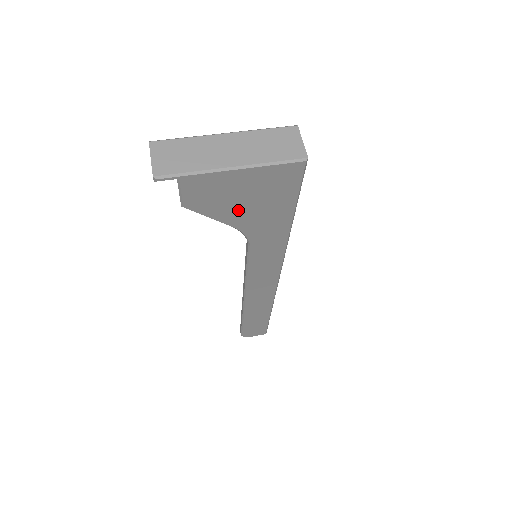
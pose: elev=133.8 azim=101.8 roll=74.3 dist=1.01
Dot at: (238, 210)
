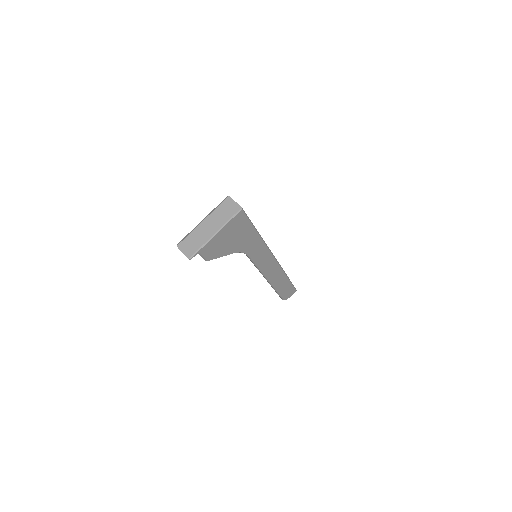
Dot at: (230, 246)
